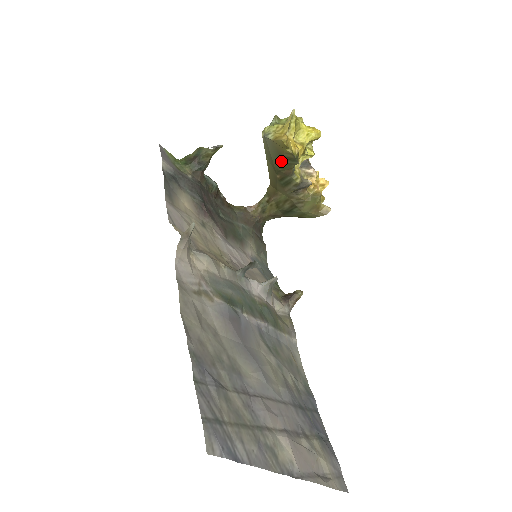
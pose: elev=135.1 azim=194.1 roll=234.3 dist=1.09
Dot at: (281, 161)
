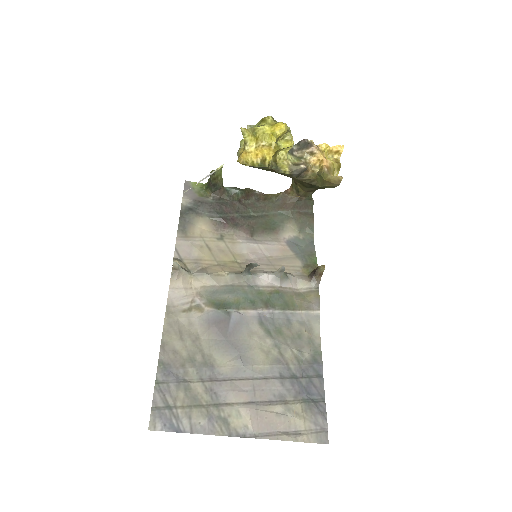
Dot at: occluded
